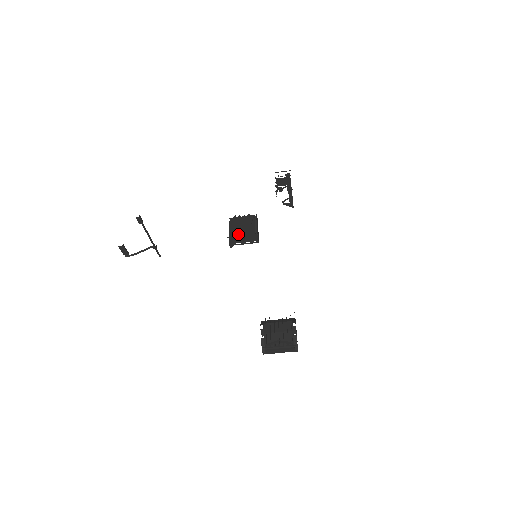
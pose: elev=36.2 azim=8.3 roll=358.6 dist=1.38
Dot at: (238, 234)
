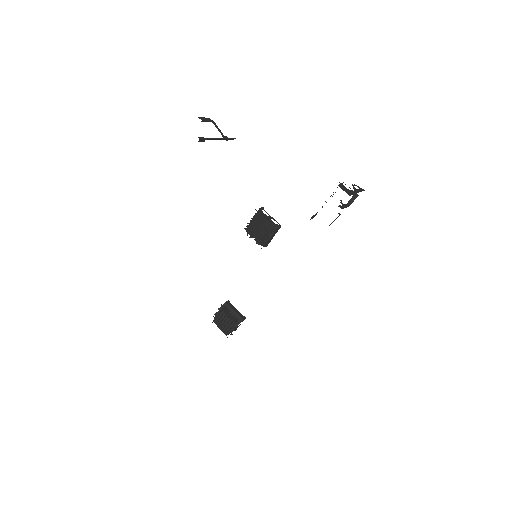
Dot at: (250, 234)
